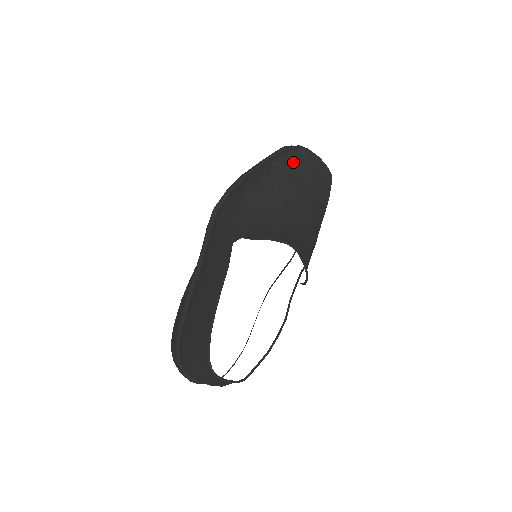
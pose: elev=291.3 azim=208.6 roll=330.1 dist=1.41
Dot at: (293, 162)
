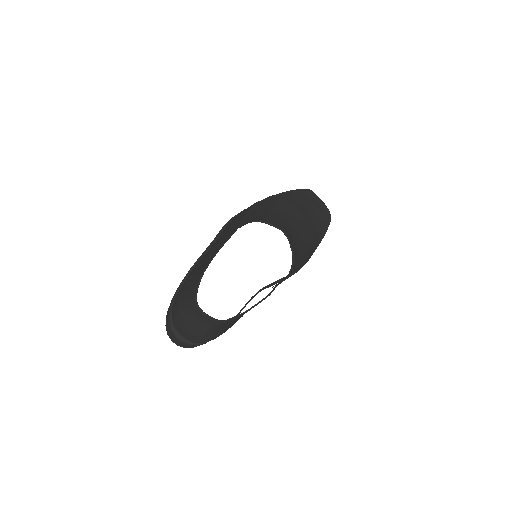
Dot at: (300, 196)
